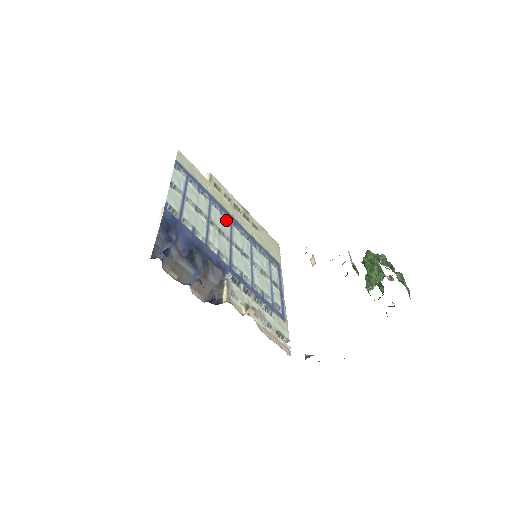
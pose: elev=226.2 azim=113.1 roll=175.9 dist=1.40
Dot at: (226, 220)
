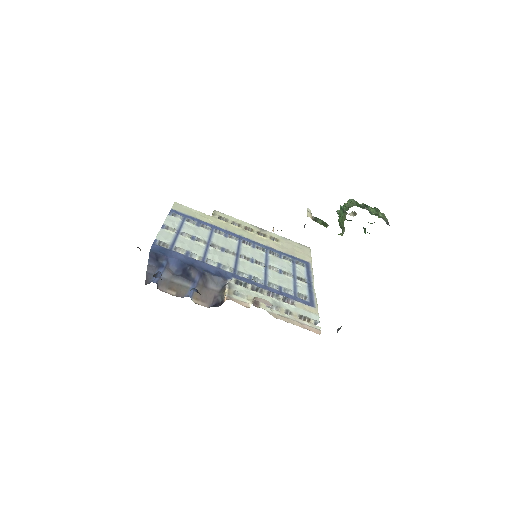
Dot at: (232, 240)
